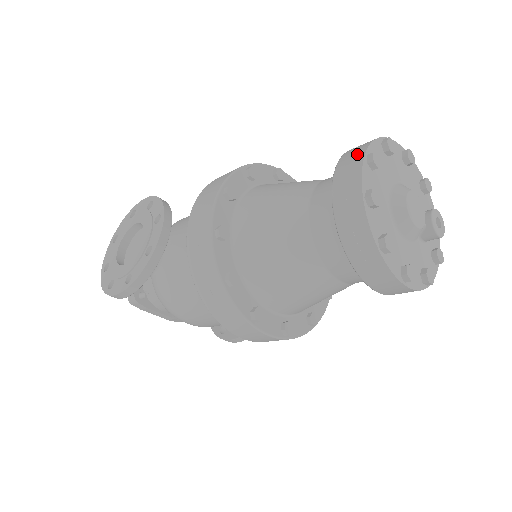
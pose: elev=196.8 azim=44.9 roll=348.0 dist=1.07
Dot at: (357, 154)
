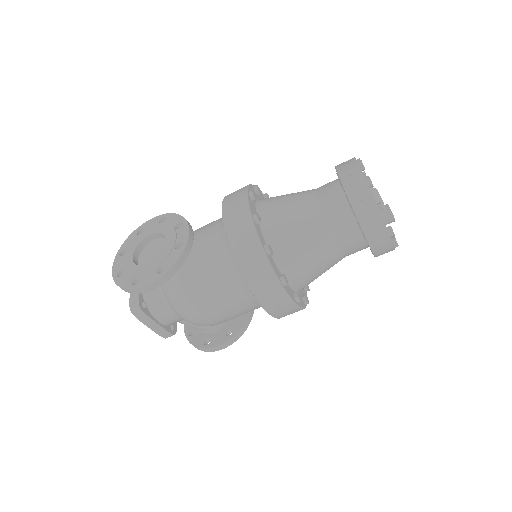
Dot at: (350, 162)
